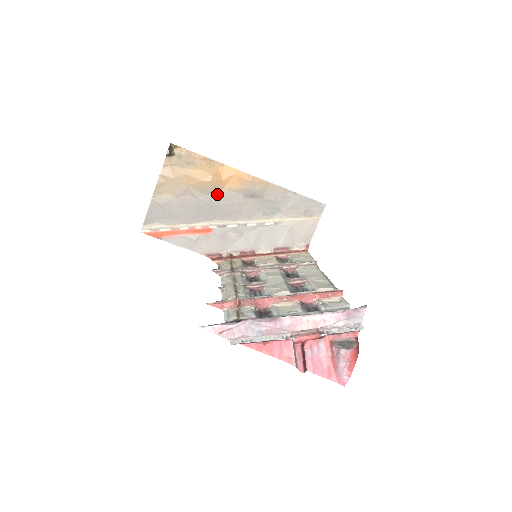
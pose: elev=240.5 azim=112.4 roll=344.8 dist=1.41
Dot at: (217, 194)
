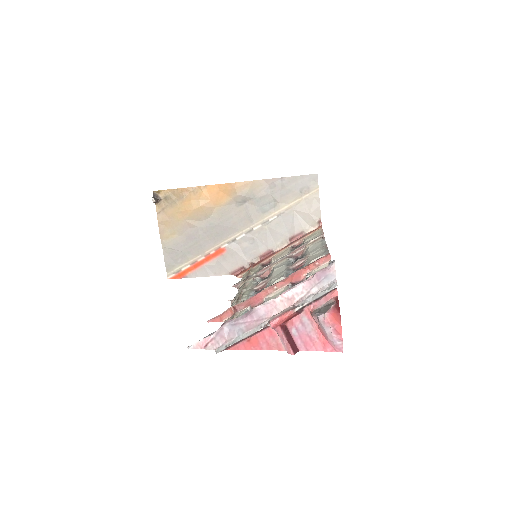
Dot at: (213, 215)
